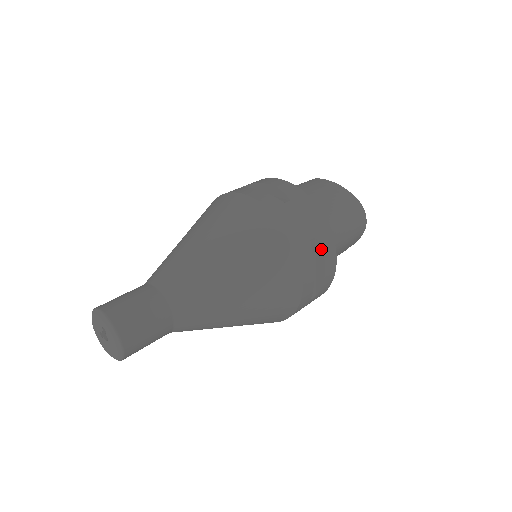
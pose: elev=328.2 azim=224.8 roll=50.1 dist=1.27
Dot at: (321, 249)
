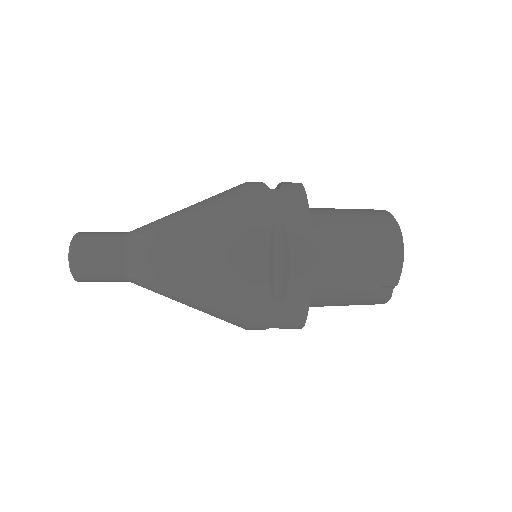
Dot at: (287, 239)
